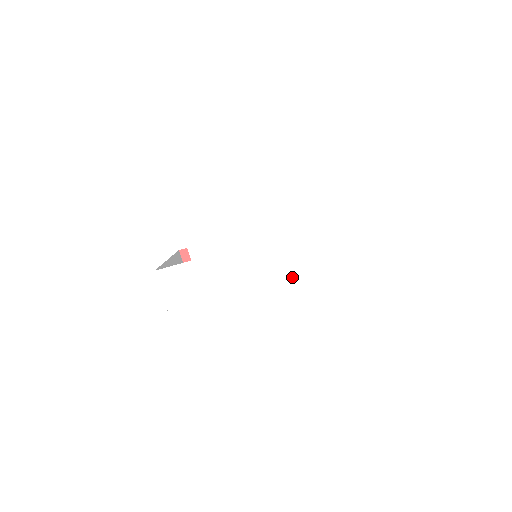
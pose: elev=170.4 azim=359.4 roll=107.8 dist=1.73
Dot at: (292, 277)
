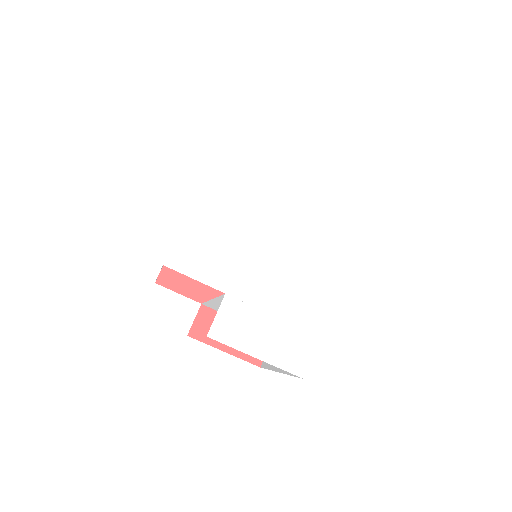
Dot at: (308, 221)
